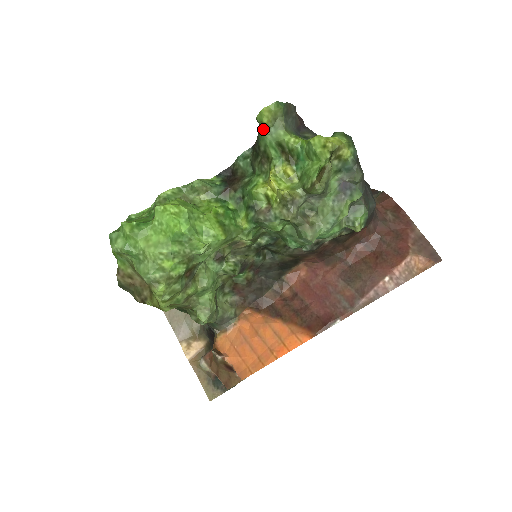
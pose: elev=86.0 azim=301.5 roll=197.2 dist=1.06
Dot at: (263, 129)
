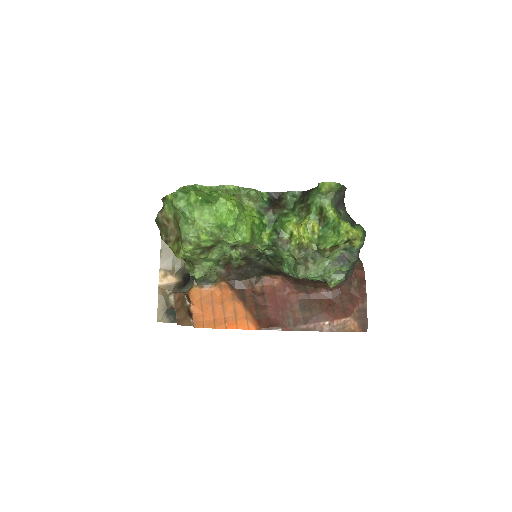
Dot at: (318, 193)
